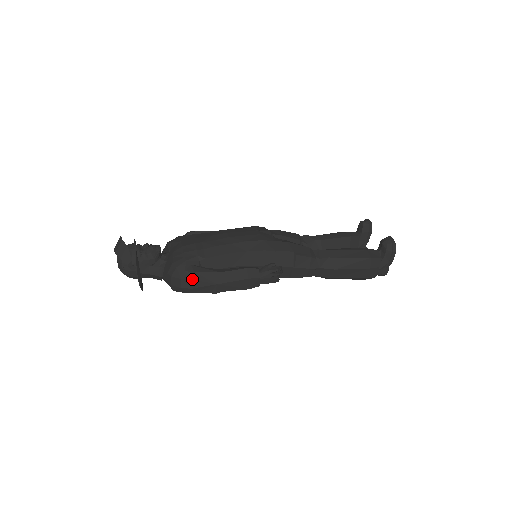
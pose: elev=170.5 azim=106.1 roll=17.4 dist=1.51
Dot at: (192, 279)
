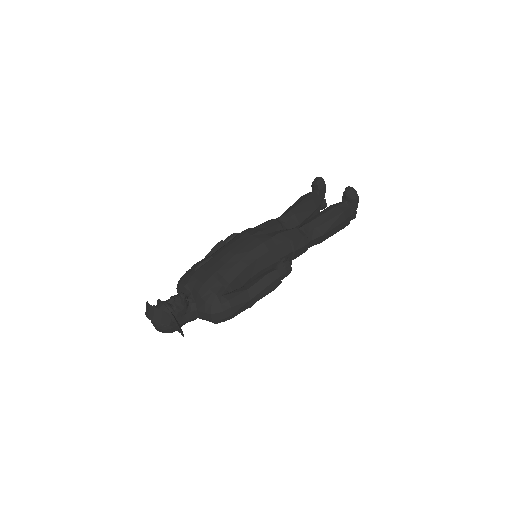
Dot at: (230, 307)
